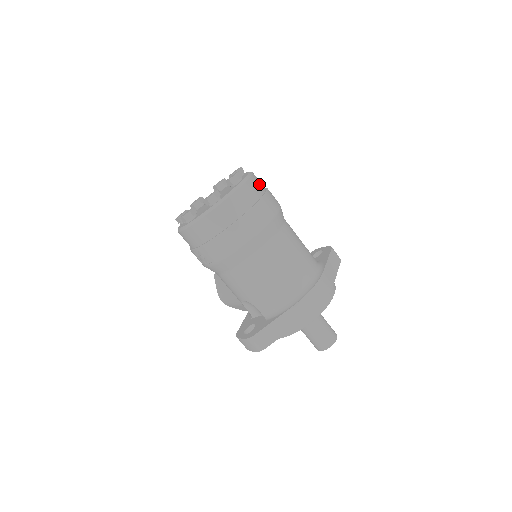
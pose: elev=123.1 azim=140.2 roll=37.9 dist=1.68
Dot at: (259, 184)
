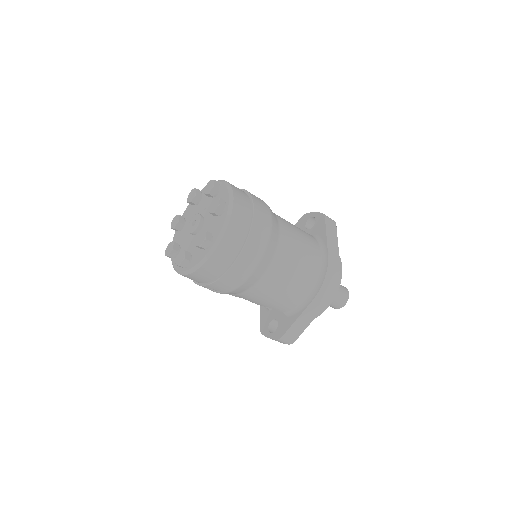
Dot at: (243, 199)
